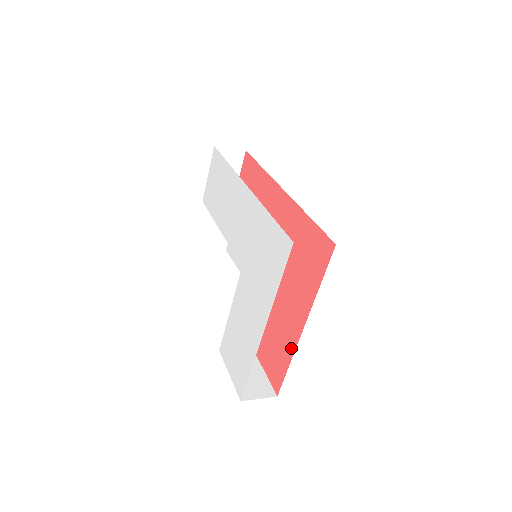
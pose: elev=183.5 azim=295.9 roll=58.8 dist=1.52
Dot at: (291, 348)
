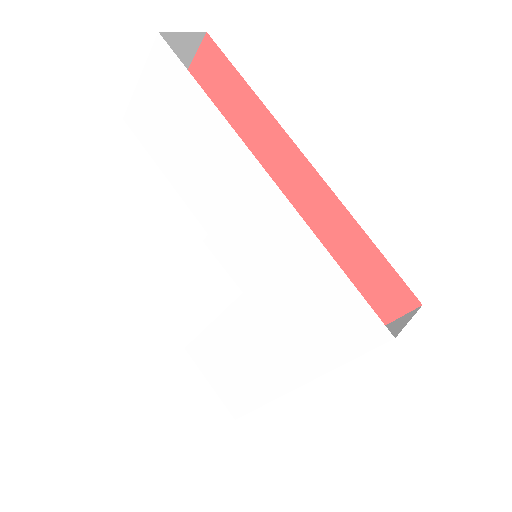
Dot at: occluded
